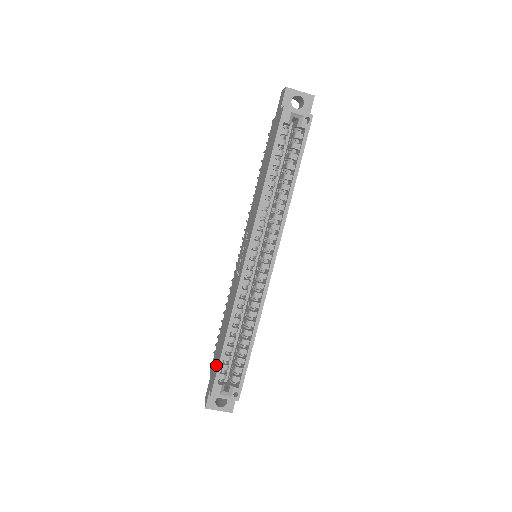
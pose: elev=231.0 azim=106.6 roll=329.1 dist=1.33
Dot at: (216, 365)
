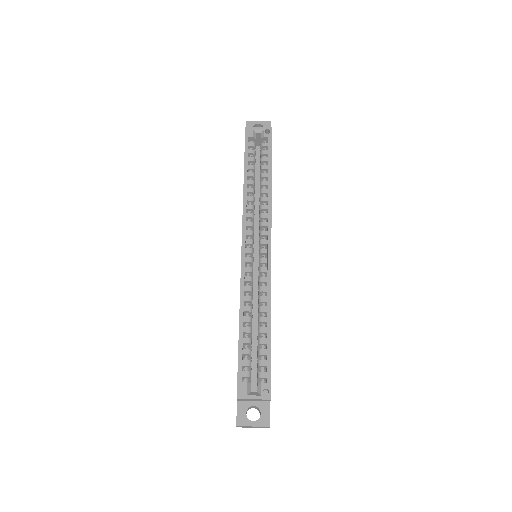
Dot at: occluded
